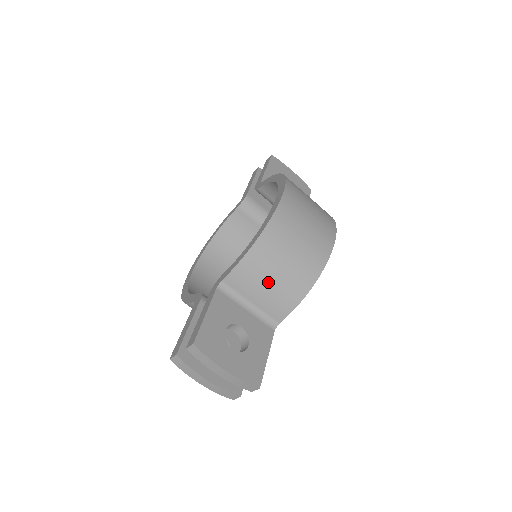
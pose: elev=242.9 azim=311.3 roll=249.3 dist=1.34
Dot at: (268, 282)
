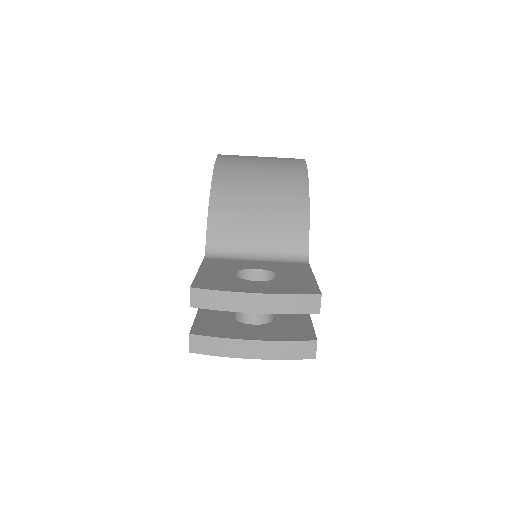
Dot at: (255, 215)
